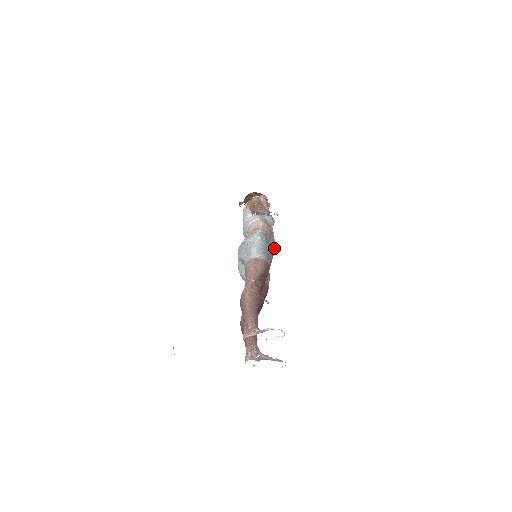
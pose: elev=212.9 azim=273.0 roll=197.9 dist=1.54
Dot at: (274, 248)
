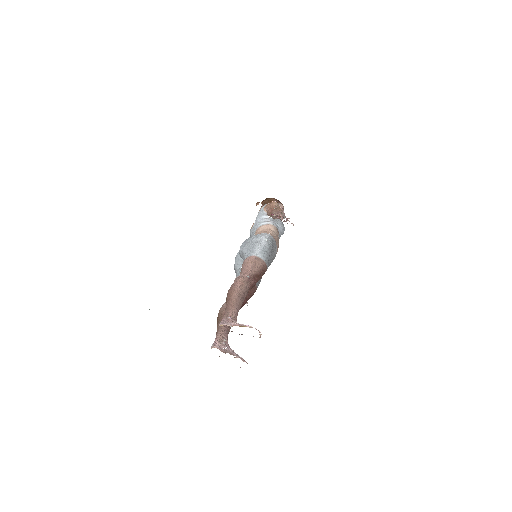
Dot at: (275, 256)
